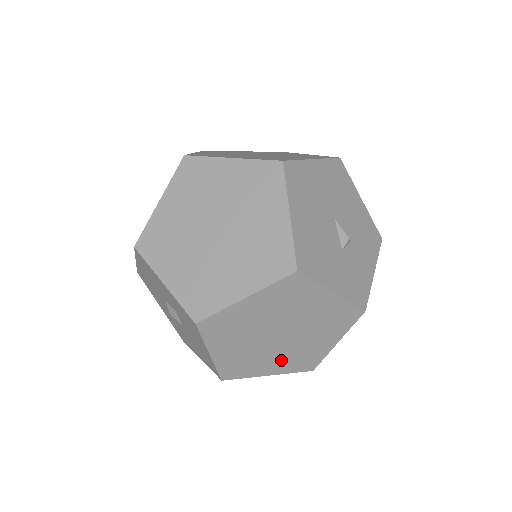
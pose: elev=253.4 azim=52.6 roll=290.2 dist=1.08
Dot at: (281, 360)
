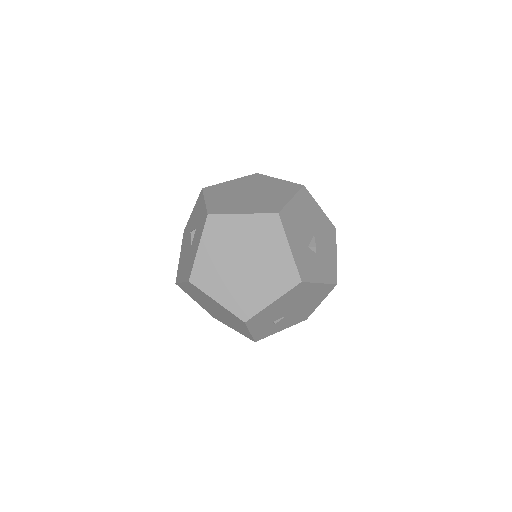
Dot at: (232, 291)
